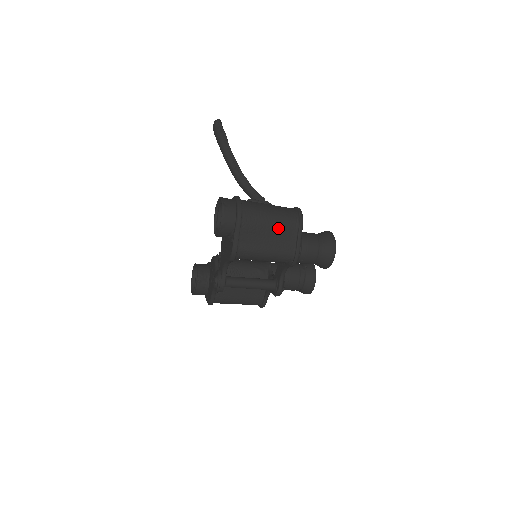
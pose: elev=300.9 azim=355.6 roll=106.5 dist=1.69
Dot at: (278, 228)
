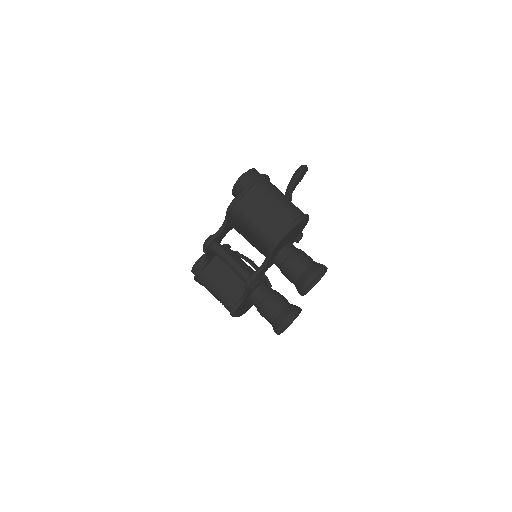
Dot at: (279, 210)
